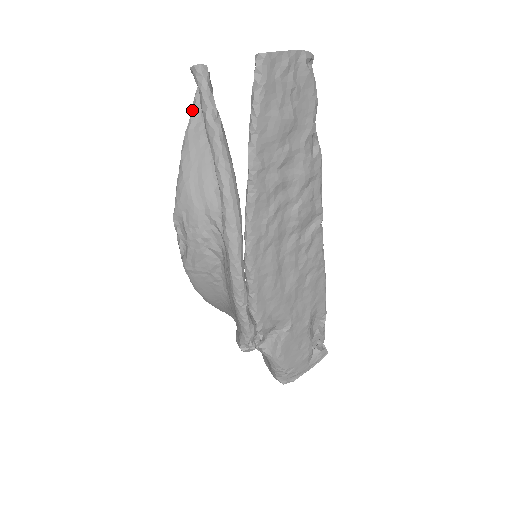
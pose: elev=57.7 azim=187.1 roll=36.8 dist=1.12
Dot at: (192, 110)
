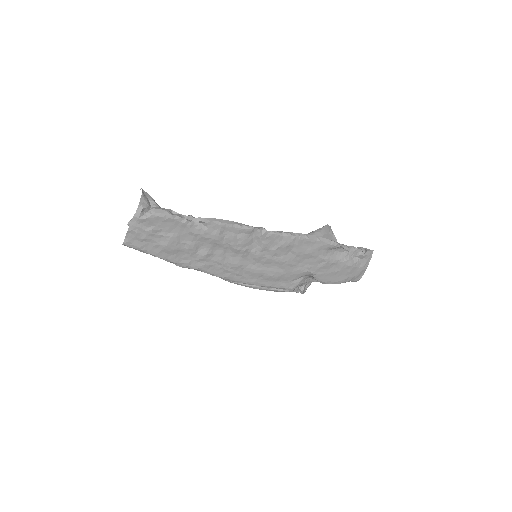
Dot at: occluded
